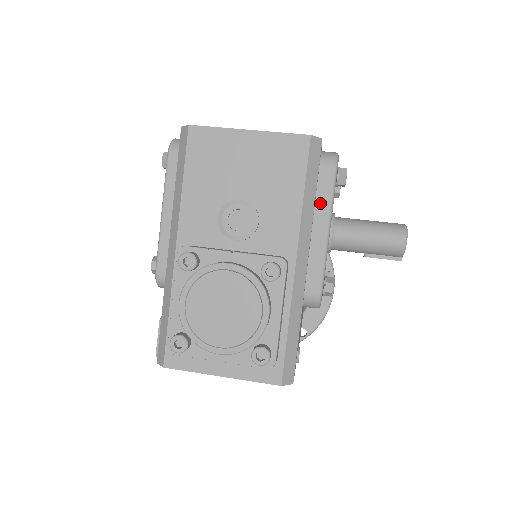
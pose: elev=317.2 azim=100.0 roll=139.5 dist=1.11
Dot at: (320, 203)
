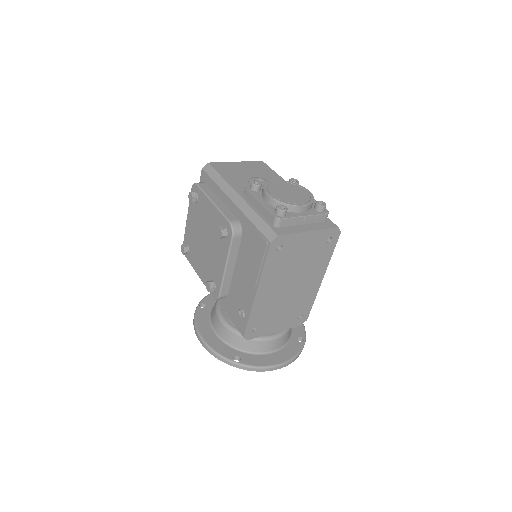
Dot at: occluded
